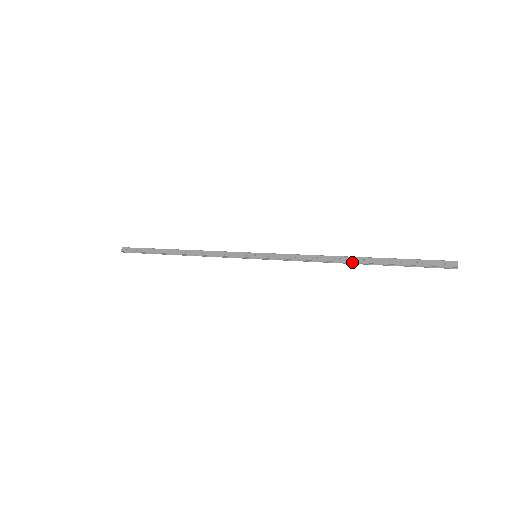
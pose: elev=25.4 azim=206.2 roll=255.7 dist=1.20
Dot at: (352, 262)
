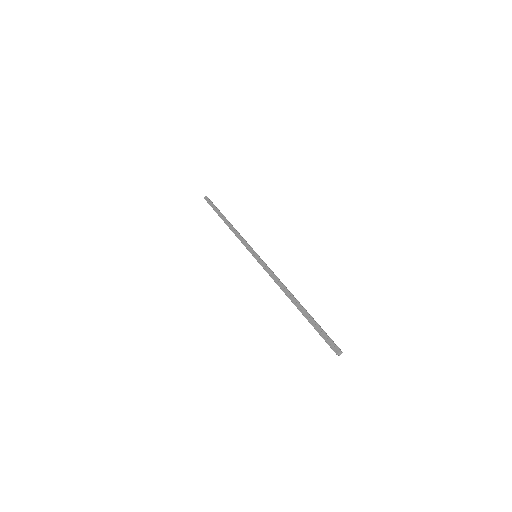
Dot at: (292, 302)
